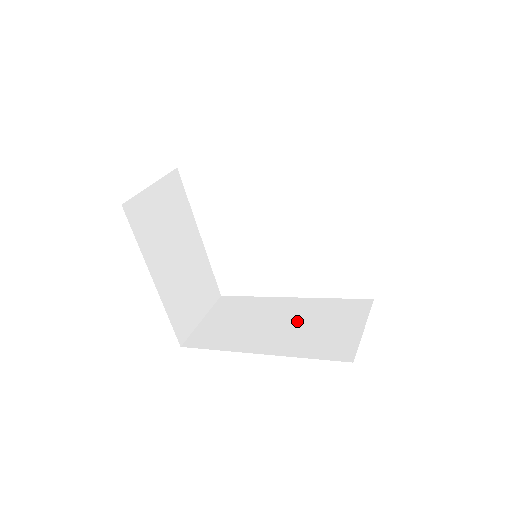
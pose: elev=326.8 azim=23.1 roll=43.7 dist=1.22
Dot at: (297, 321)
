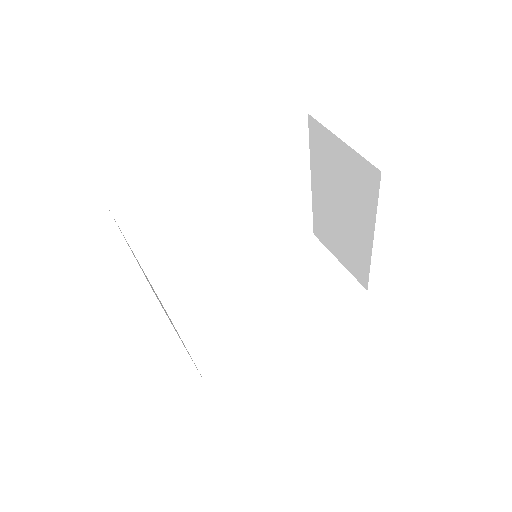
Dot at: (282, 289)
